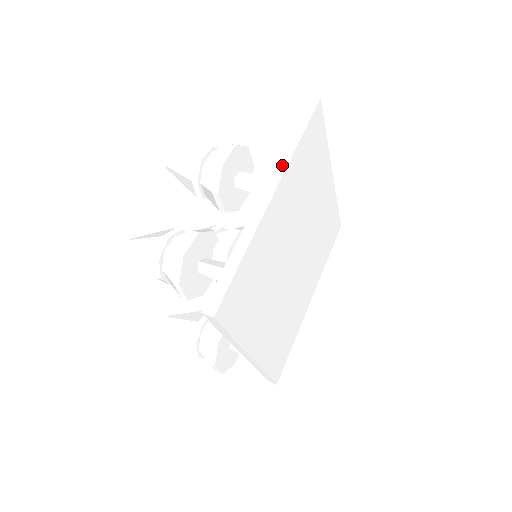
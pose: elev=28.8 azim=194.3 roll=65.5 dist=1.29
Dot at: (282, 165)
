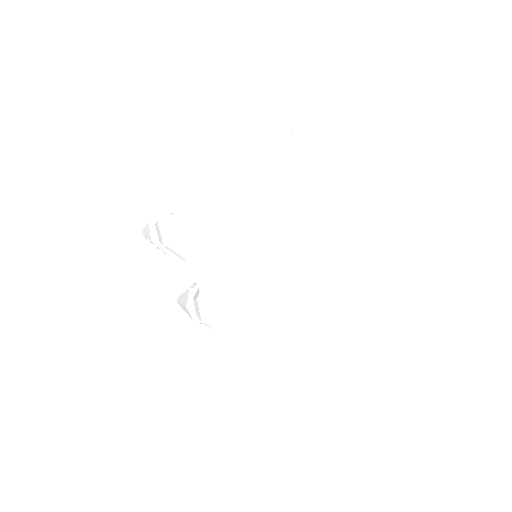
Dot at: (193, 260)
